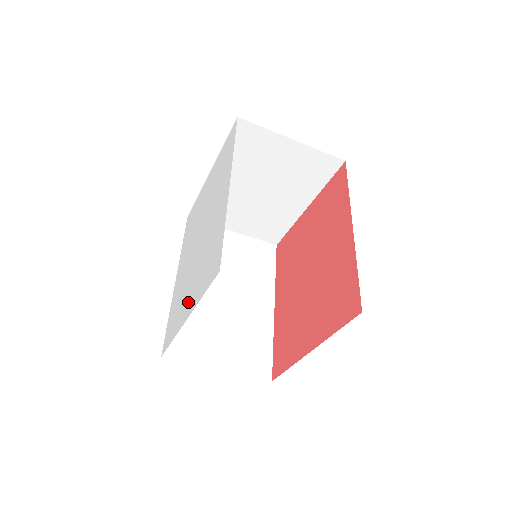
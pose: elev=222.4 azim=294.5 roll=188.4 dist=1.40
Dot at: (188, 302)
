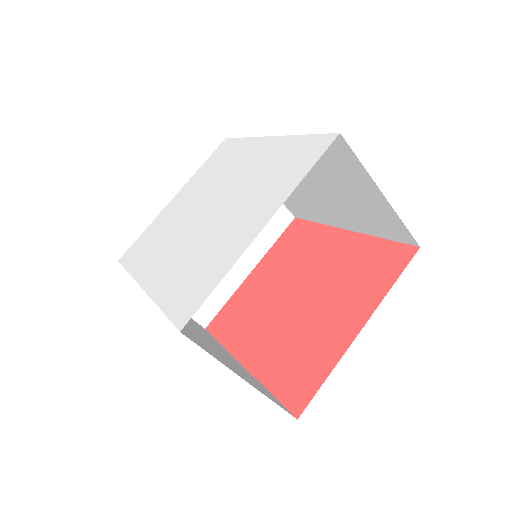
Dot at: (249, 223)
